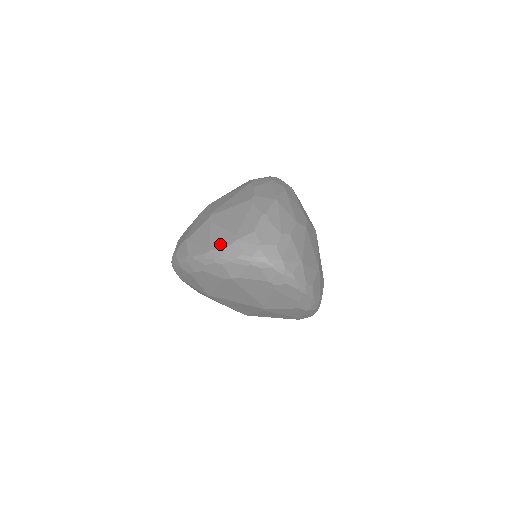
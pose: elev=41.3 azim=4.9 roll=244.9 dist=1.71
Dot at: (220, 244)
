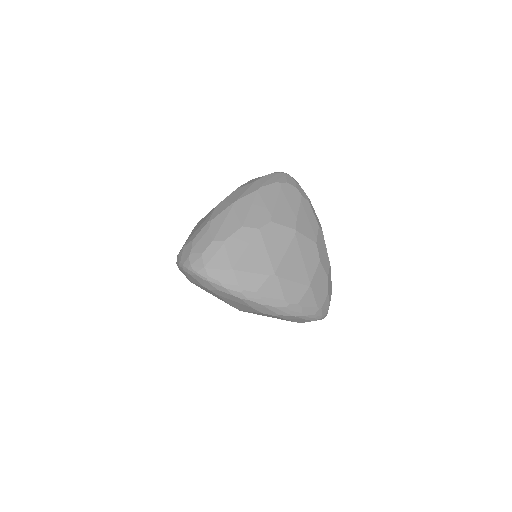
Dot at: occluded
